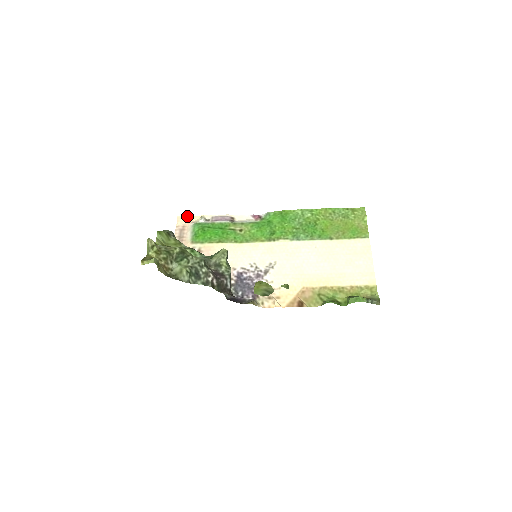
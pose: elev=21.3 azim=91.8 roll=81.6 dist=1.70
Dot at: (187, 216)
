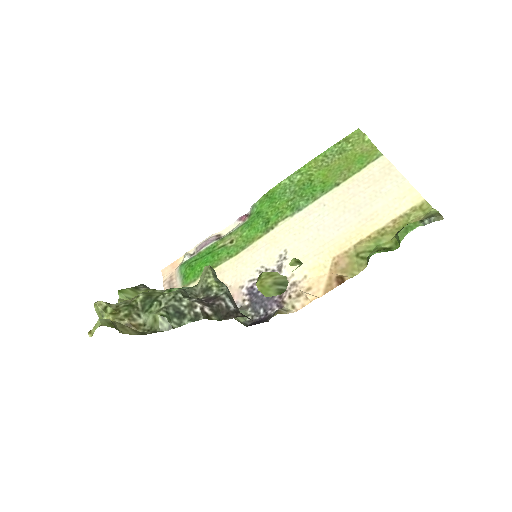
Dot at: (170, 264)
